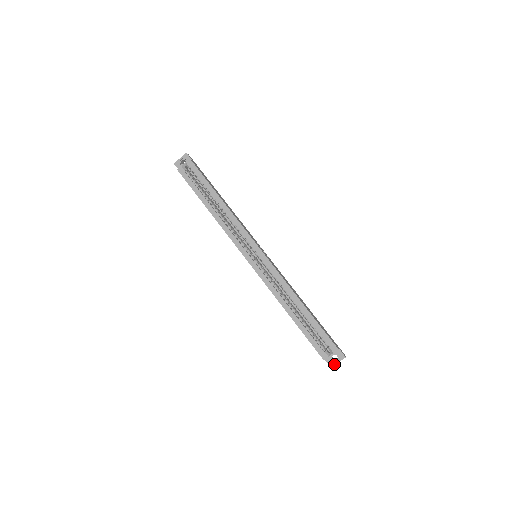
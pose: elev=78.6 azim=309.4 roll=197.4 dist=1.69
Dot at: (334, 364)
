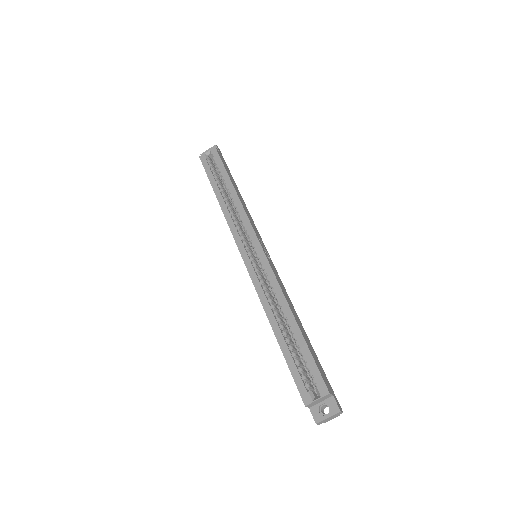
Dot at: (321, 418)
